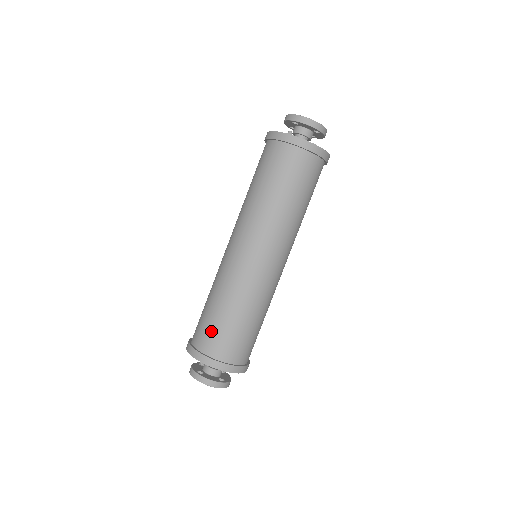
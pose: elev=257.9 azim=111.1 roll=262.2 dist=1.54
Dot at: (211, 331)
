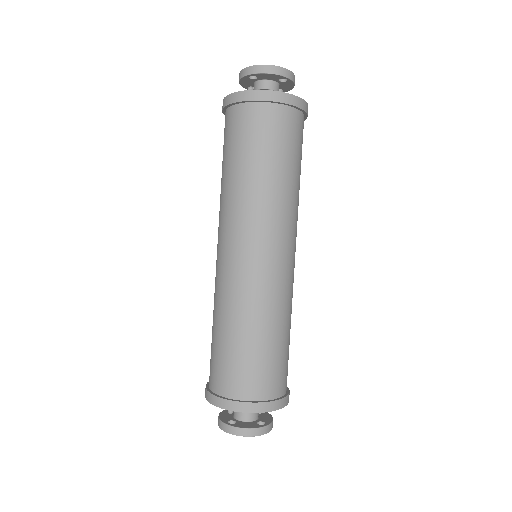
Dot at: (229, 367)
